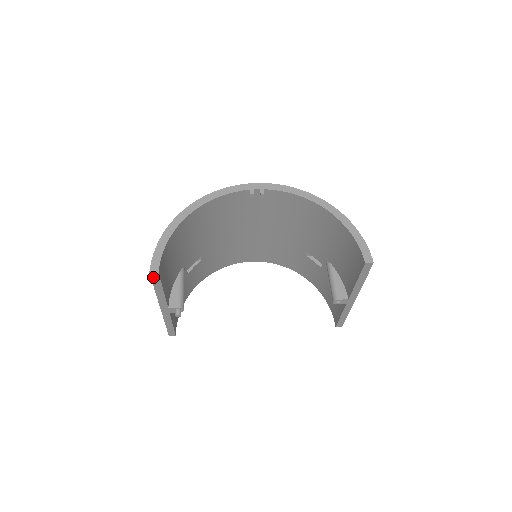
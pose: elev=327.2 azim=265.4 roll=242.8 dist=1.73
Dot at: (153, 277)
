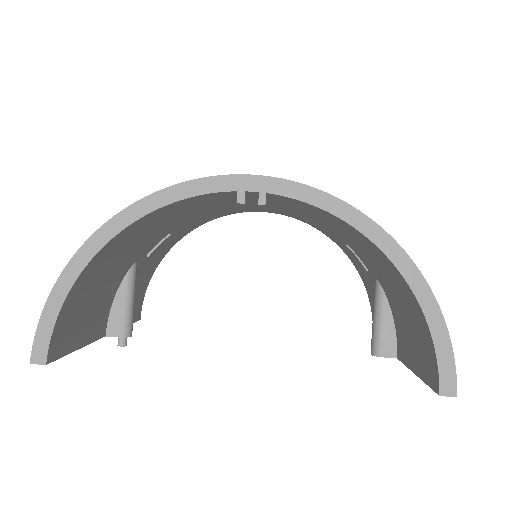
Dot at: occluded
